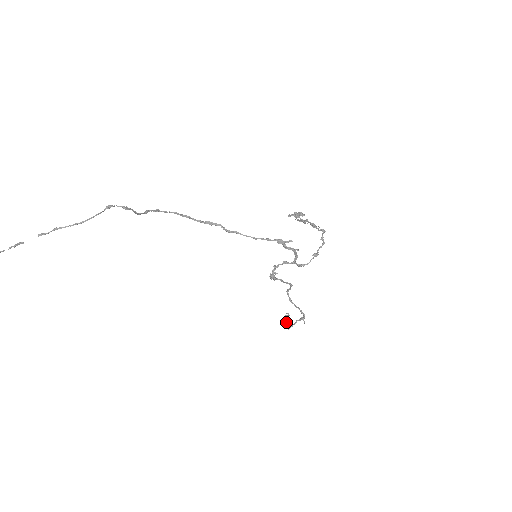
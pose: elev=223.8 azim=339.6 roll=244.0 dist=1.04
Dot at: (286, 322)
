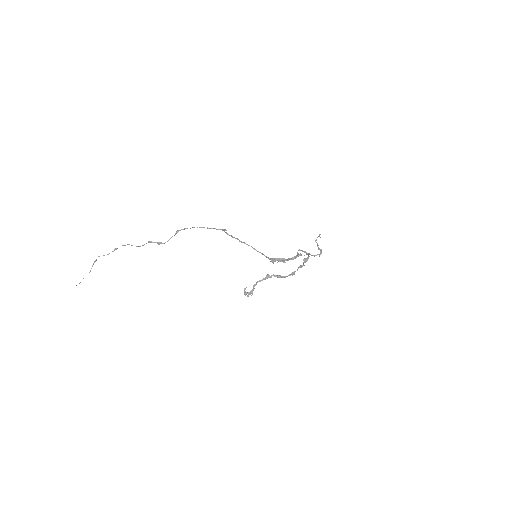
Dot at: occluded
